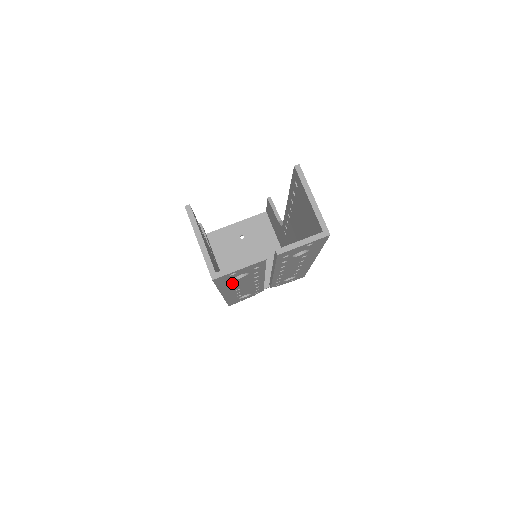
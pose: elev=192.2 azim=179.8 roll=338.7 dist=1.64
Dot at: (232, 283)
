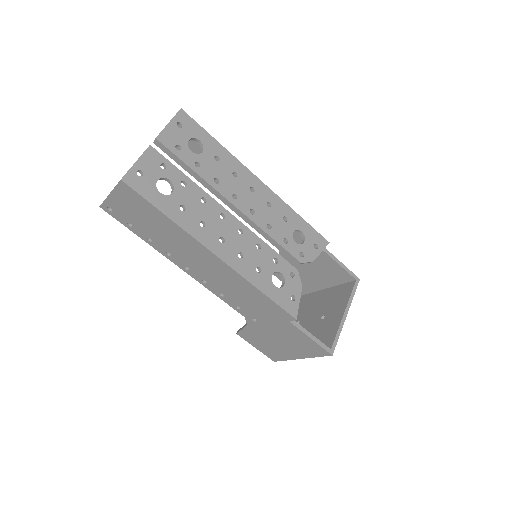
Dot at: (177, 208)
